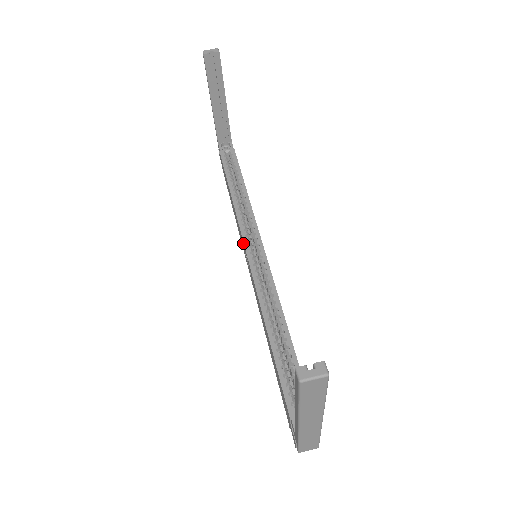
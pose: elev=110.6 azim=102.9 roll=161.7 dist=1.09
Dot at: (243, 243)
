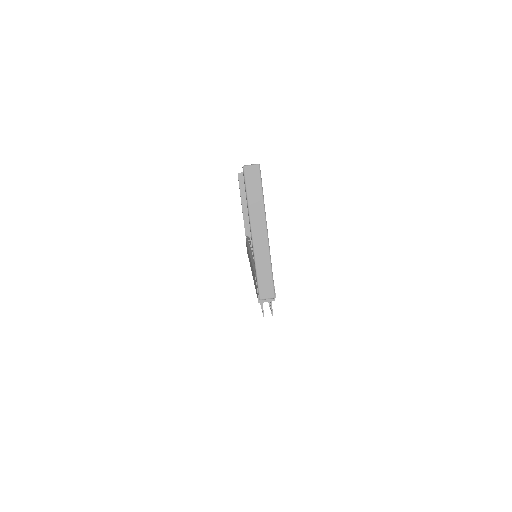
Dot at: occluded
